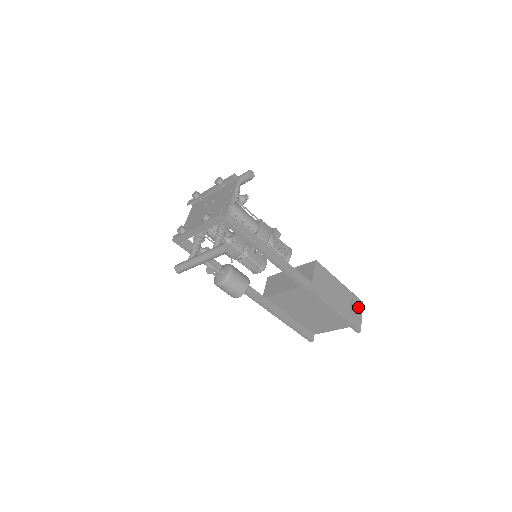
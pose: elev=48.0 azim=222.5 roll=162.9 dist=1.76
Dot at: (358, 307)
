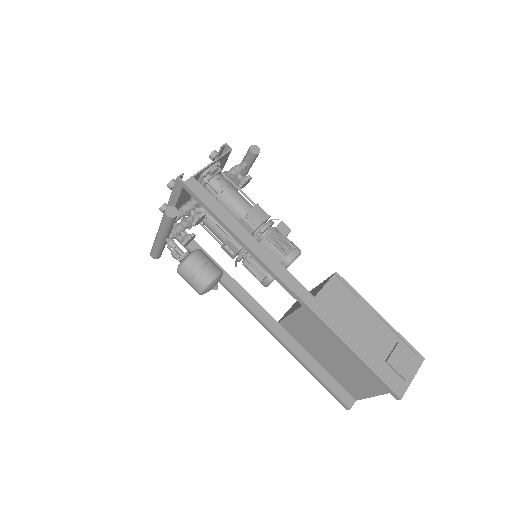
Dot at: (406, 360)
